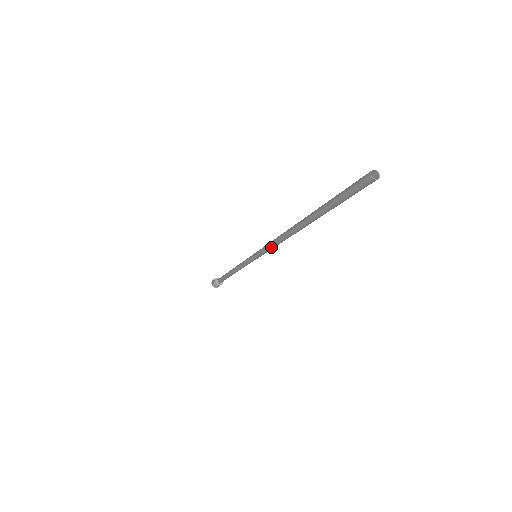
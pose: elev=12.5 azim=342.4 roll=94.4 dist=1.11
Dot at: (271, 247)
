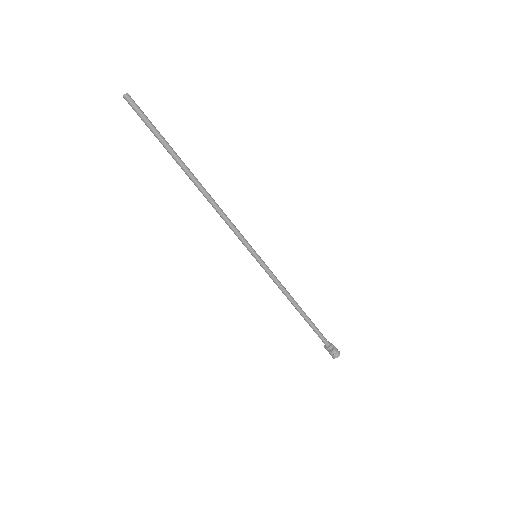
Dot at: (229, 226)
